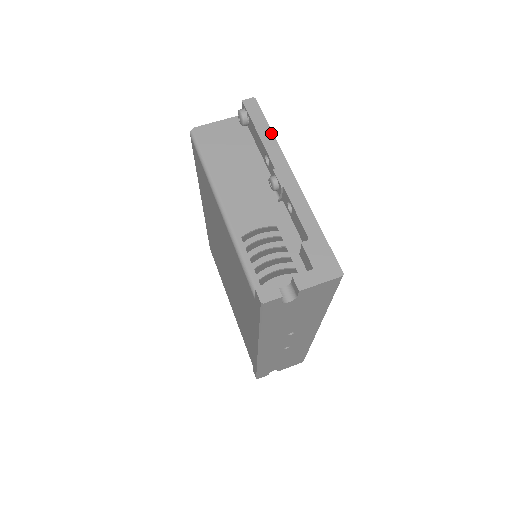
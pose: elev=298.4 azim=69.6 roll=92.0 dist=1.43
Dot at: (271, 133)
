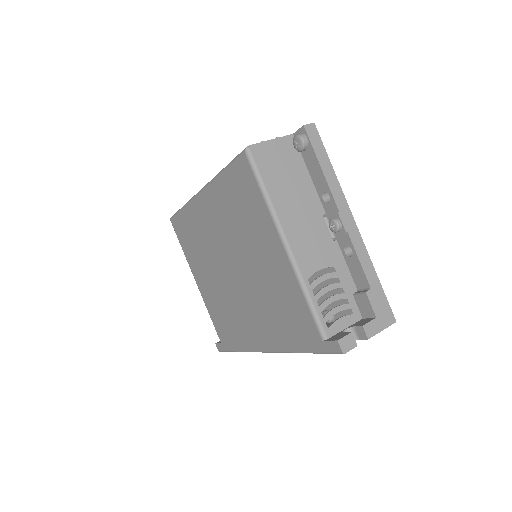
Dot at: (333, 170)
